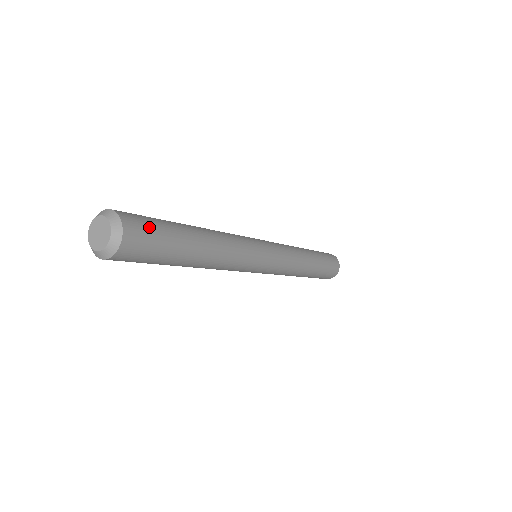
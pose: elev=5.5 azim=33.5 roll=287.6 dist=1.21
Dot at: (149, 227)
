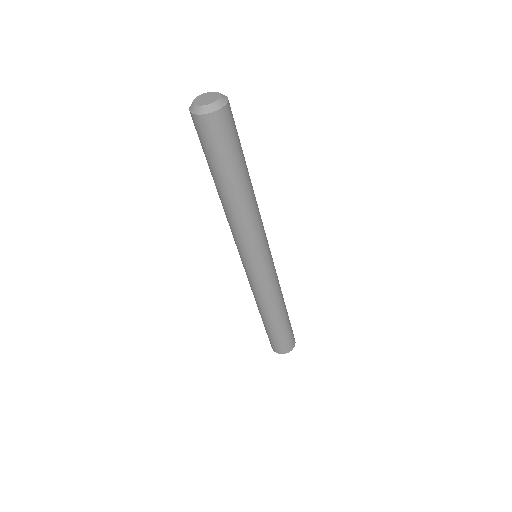
Dot at: occluded
